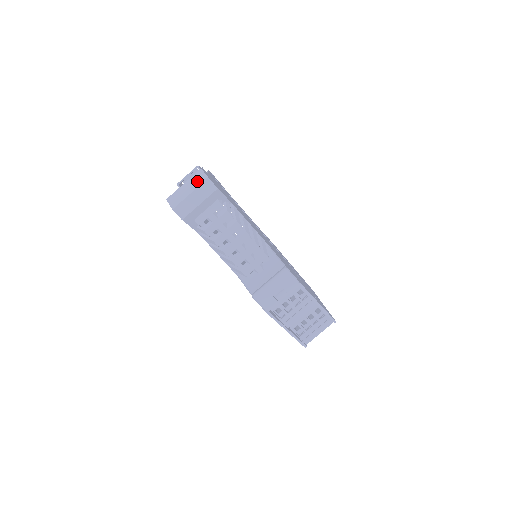
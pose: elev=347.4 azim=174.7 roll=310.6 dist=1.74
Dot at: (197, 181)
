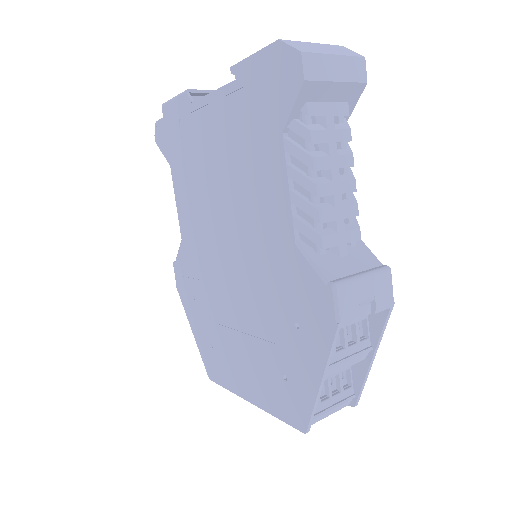
Dot at: (343, 51)
